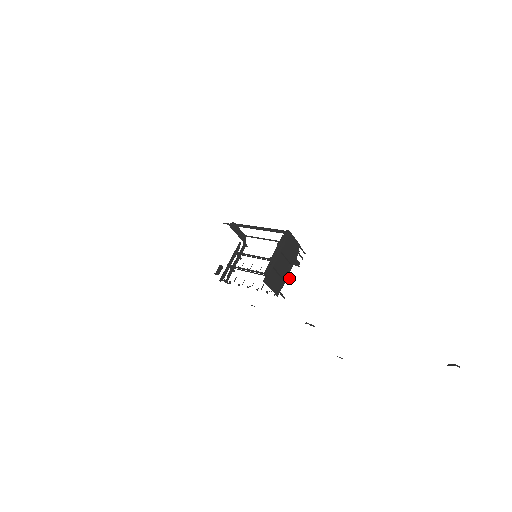
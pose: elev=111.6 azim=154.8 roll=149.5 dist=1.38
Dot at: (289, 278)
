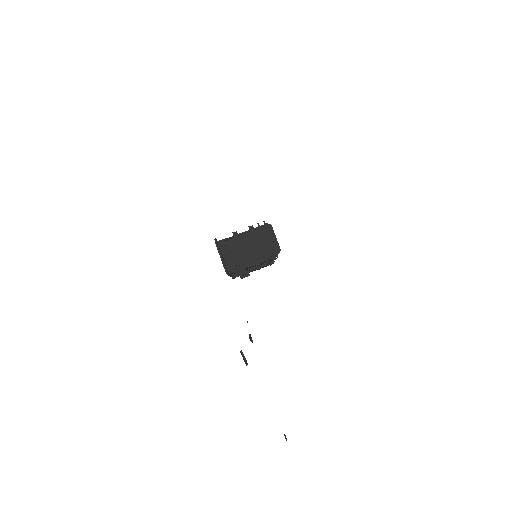
Dot at: (243, 261)
